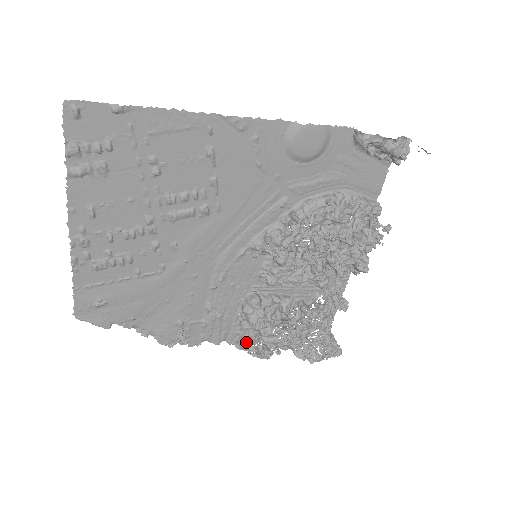
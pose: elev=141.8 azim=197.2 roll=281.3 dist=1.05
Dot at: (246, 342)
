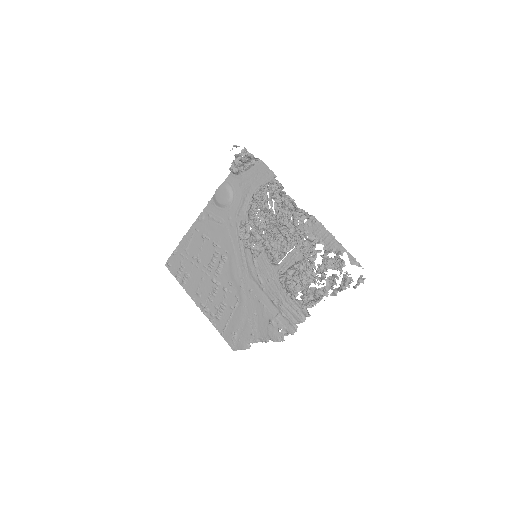
Dot at: occluded
